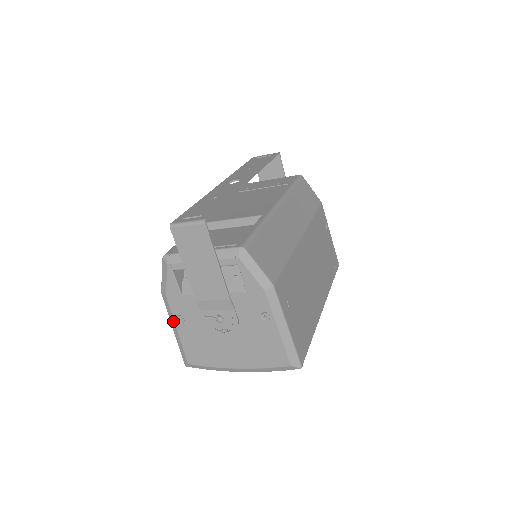
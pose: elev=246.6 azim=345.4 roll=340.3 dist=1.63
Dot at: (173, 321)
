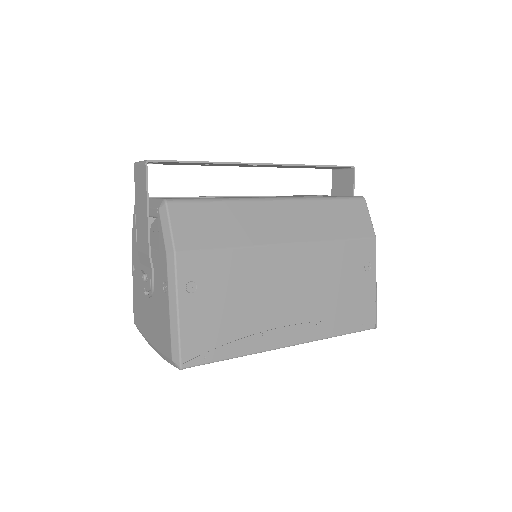
Dot at: (133, 270)
